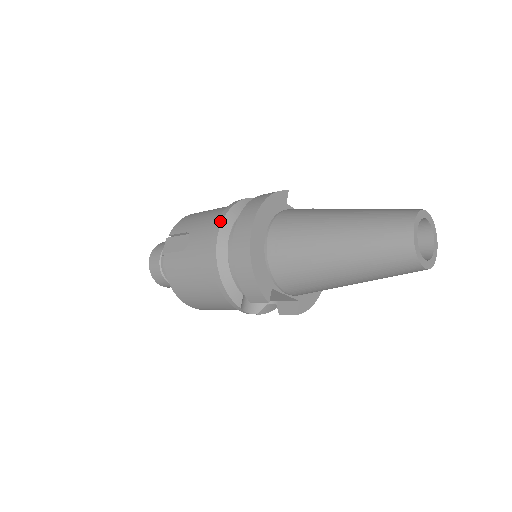
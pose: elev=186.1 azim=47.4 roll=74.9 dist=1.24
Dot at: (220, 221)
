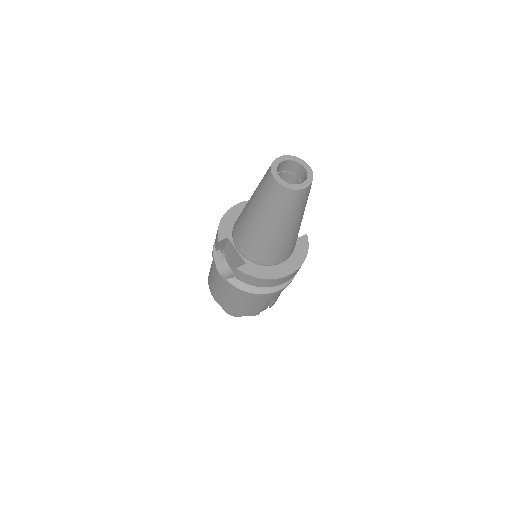
Dot at: occluded
